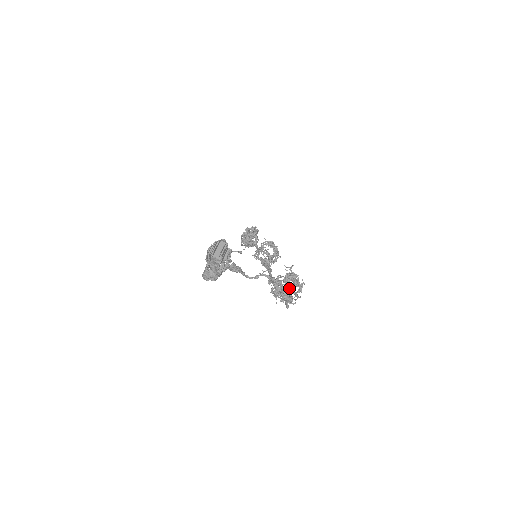
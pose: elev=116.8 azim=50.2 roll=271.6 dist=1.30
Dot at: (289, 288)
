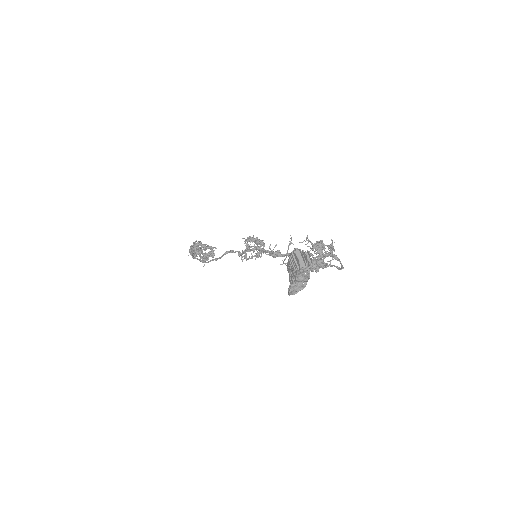
Dot at: occluded
